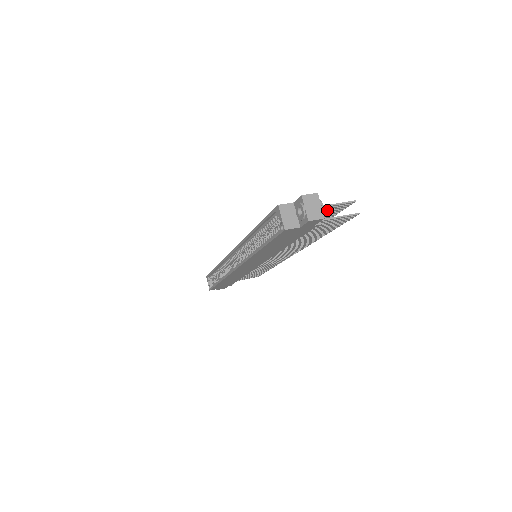
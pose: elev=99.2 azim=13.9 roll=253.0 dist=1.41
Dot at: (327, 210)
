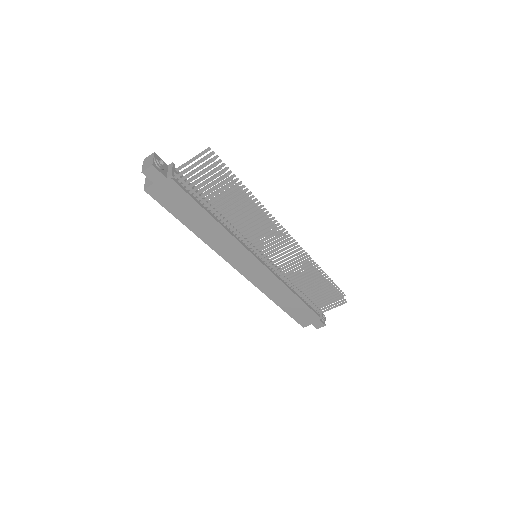
Dot at: occluded
